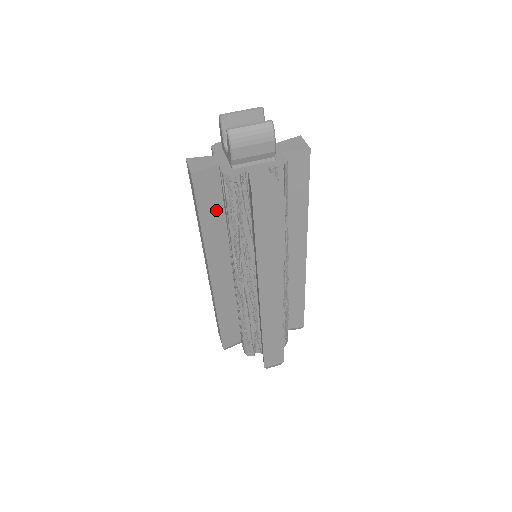
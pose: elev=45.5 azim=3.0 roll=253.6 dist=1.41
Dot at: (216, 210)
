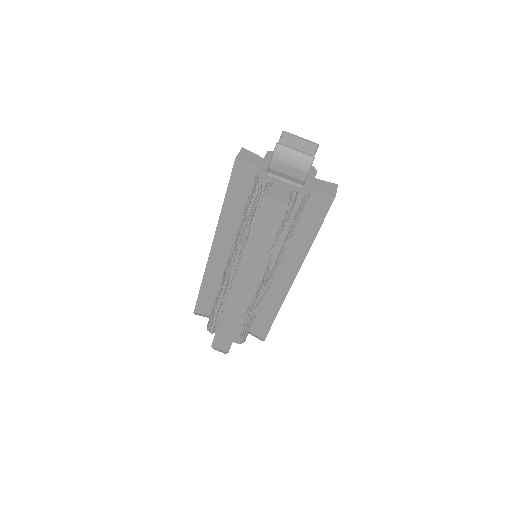
Dot at: (241, 199)
